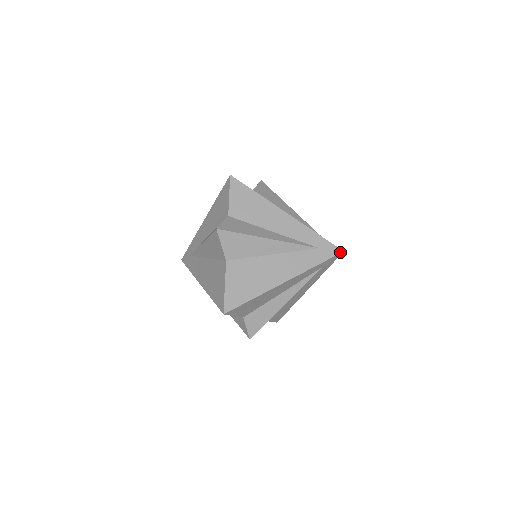
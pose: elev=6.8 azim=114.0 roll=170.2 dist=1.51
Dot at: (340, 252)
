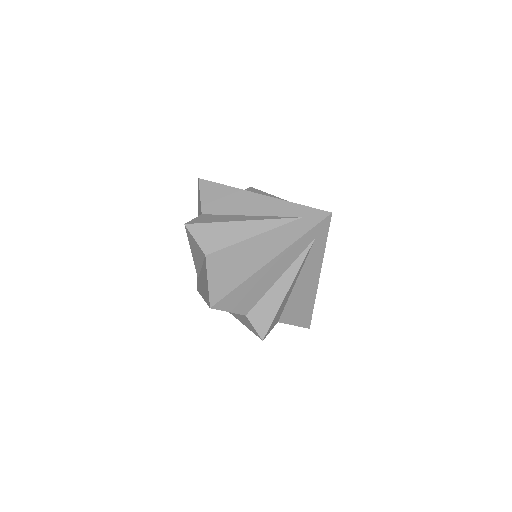
Dot at: (328, 215)
